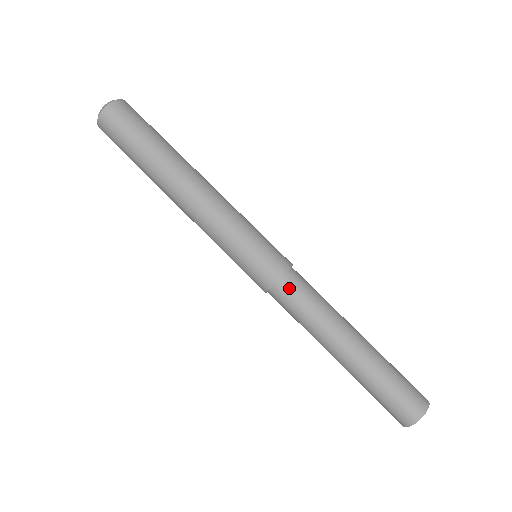
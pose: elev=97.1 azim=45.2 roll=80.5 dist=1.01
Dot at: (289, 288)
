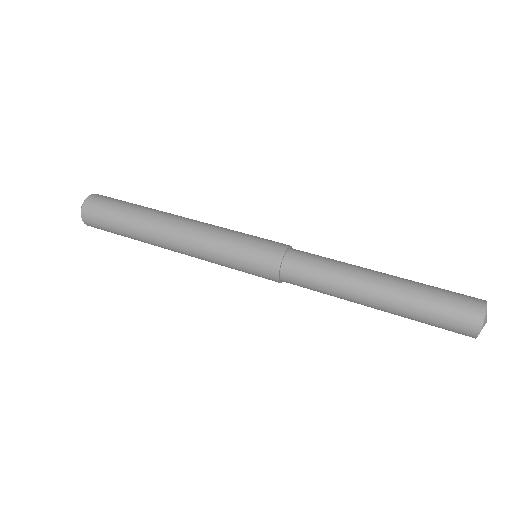
Dot at: (296, 259)
